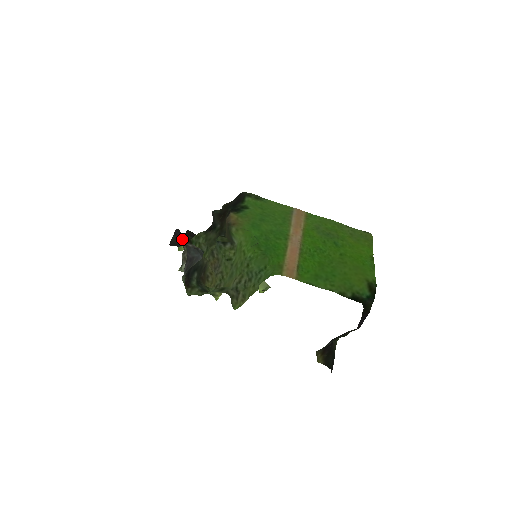
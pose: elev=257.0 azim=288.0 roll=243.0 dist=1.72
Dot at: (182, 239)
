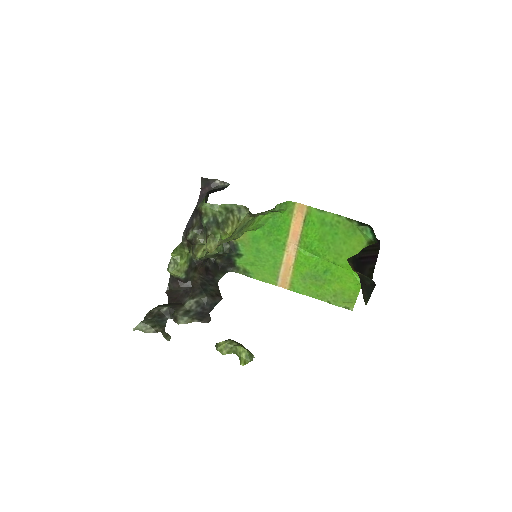
Dot at: (208, 188)
